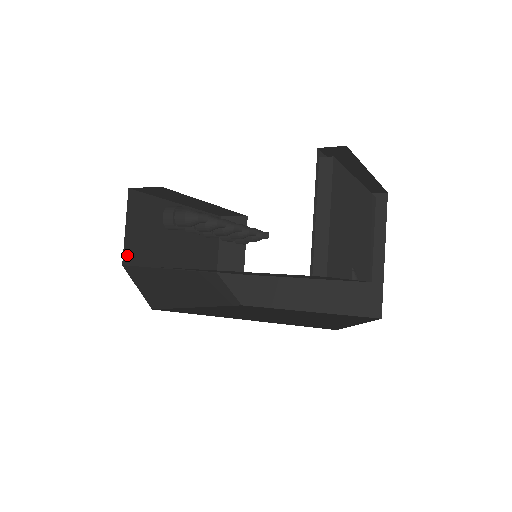
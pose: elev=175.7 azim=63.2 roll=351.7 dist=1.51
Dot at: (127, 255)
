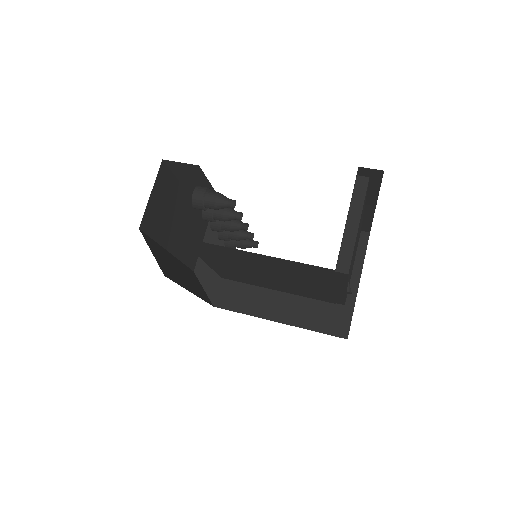
Dot at: (144, 221)
